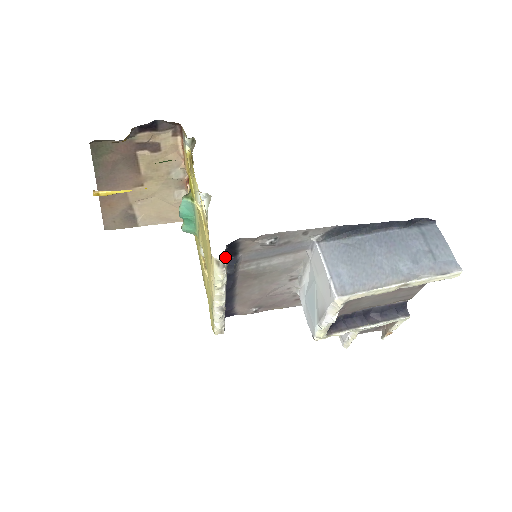
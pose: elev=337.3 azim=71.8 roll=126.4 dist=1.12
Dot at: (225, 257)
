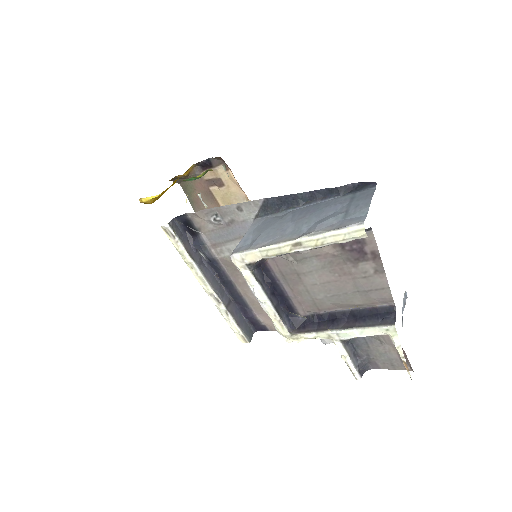
Dot at: (190, 236)
